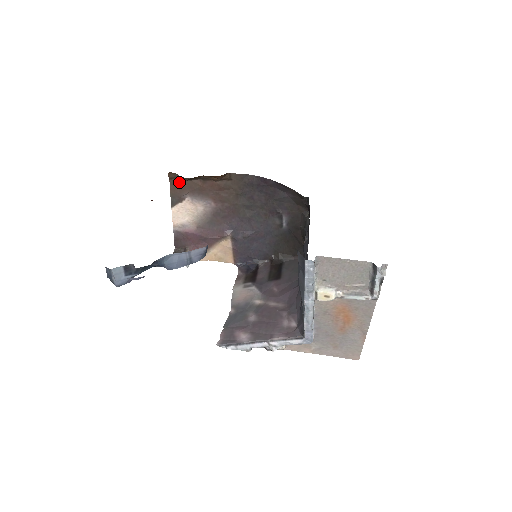
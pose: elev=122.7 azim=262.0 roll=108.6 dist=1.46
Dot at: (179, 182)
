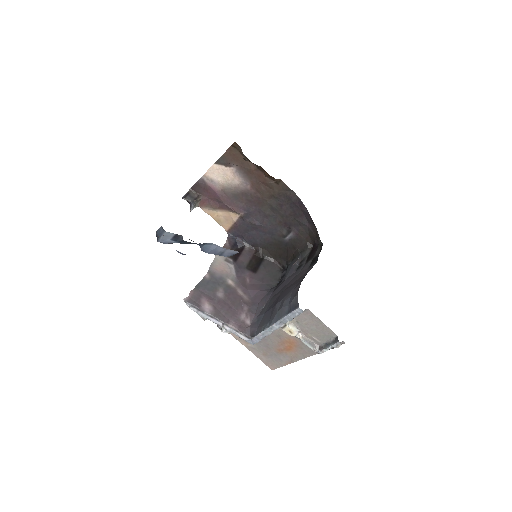
Dot at: (237, 153)
